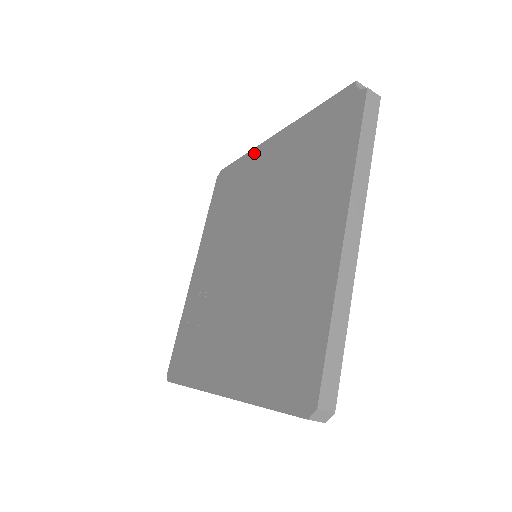
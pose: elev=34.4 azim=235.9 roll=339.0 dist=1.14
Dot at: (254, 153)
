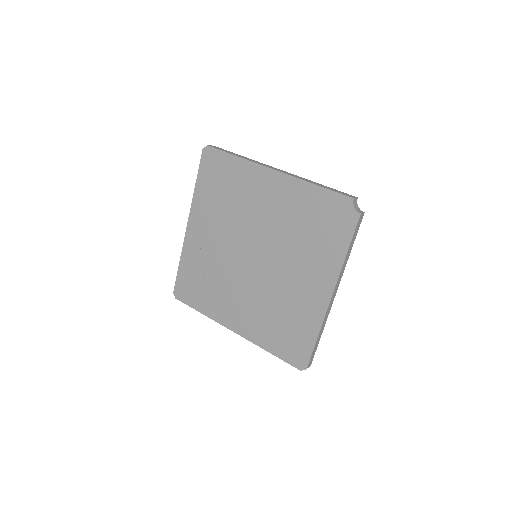
Dot at: (252, 167)
